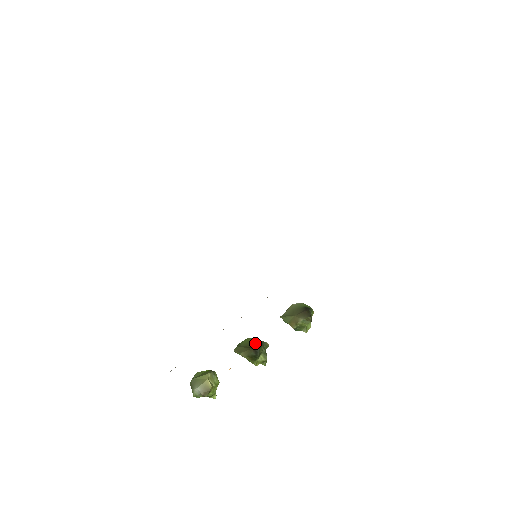
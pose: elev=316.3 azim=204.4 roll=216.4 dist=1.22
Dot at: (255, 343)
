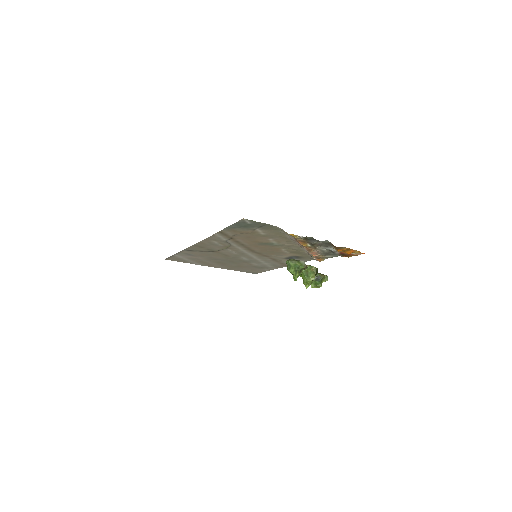
Dot at: occluded
